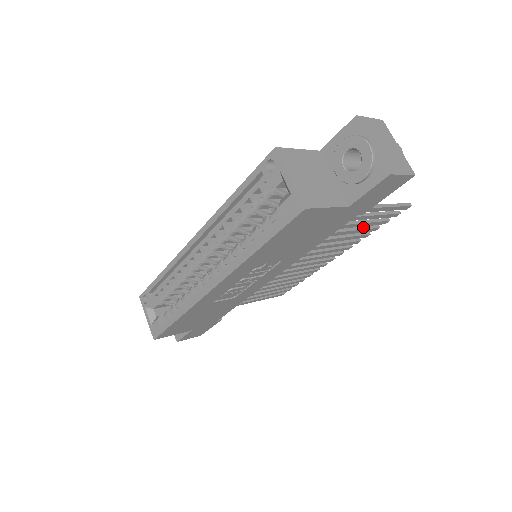
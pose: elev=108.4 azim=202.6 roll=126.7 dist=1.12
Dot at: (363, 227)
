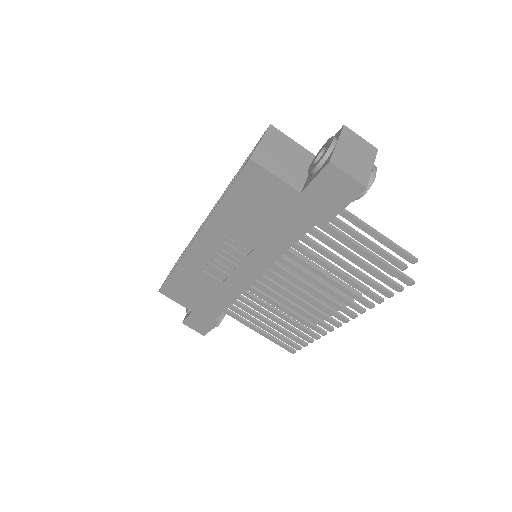
Dot at: (360, 283)
